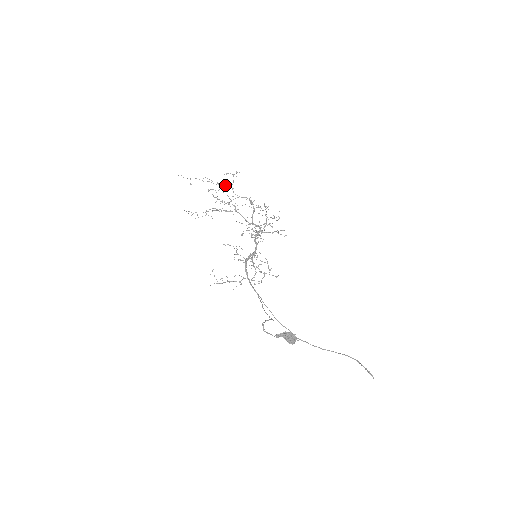
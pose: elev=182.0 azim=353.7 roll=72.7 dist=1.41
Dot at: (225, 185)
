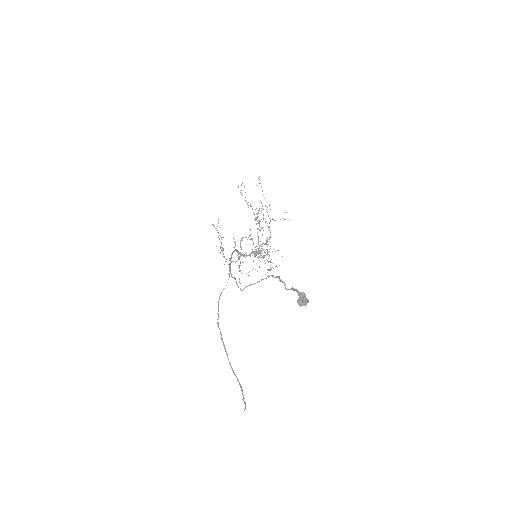
Dot at: occluded
